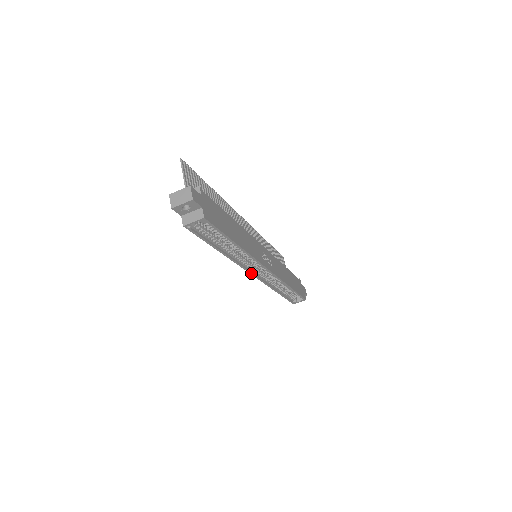
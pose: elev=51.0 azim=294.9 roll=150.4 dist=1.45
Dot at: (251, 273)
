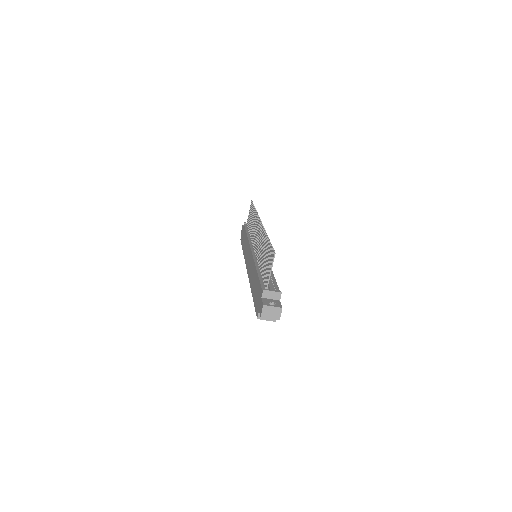
Dot at: occluded
